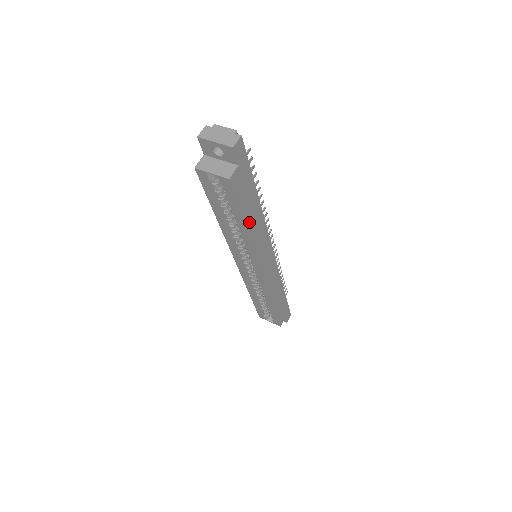
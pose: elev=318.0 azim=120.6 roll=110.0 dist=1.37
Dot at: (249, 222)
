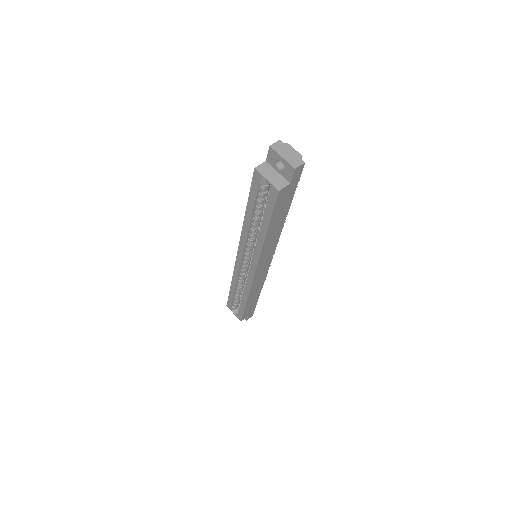
Dot at: (271, 229)
